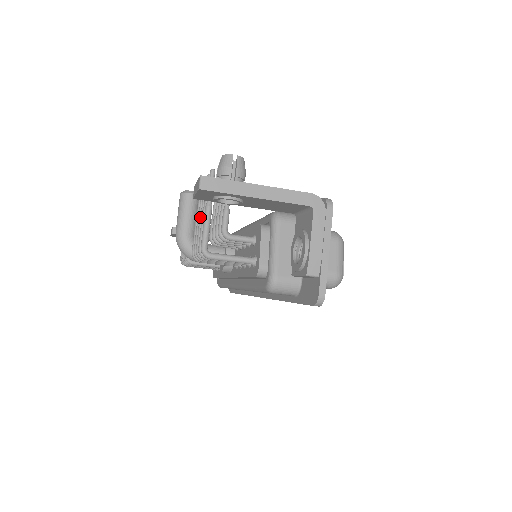
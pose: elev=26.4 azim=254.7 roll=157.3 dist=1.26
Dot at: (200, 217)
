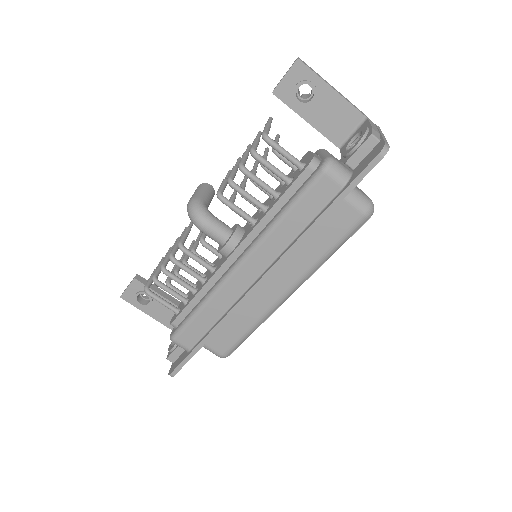
Dot at: (244, 153)
